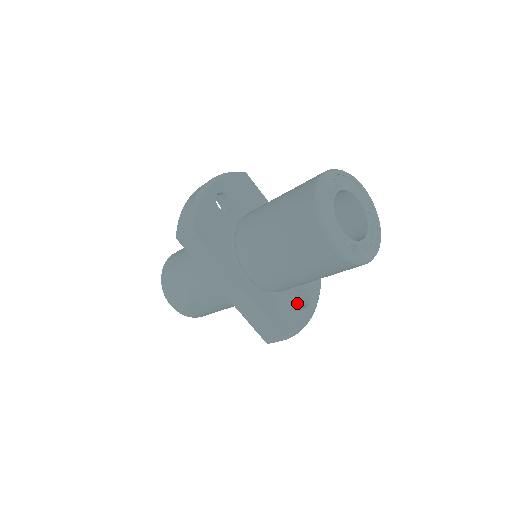
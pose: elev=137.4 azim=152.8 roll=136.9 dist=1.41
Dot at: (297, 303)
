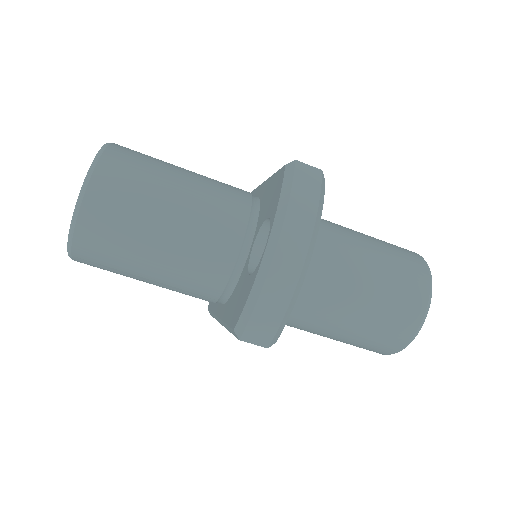
Dot at: occluded
